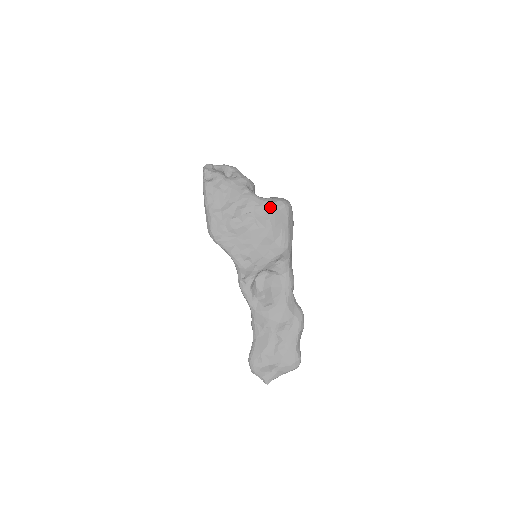
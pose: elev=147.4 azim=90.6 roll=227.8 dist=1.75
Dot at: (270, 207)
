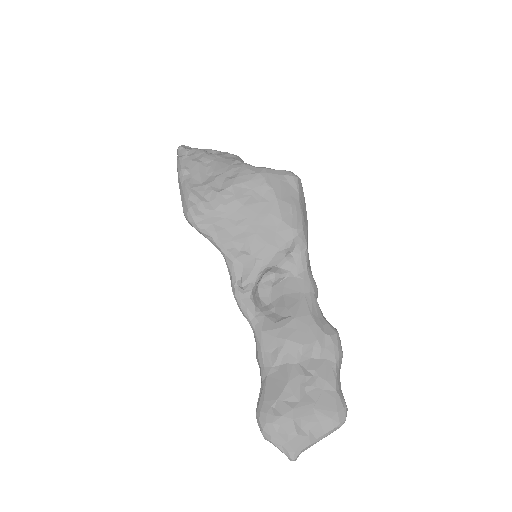
Dot at: (272, 175)
